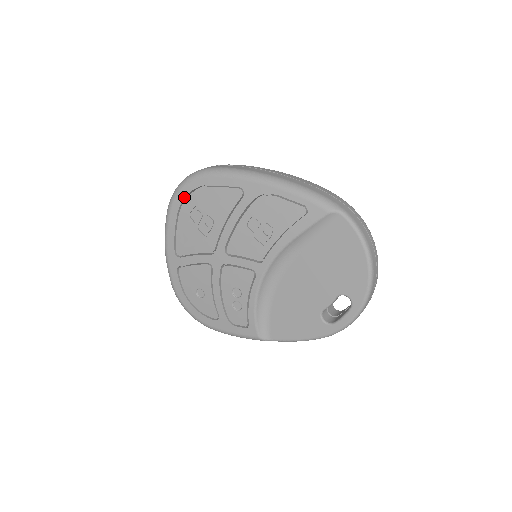
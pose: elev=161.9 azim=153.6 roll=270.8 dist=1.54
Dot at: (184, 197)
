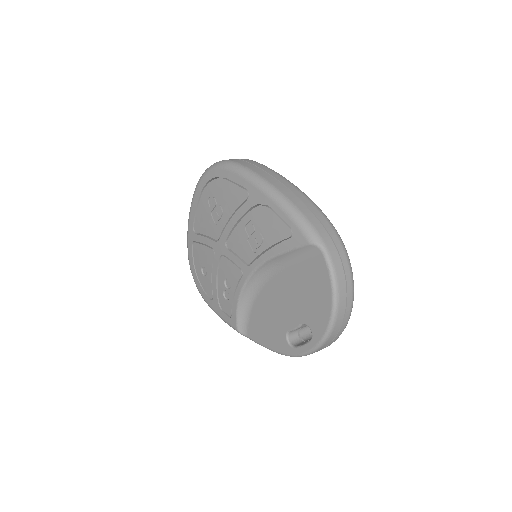
Dot at: (207, 181)
